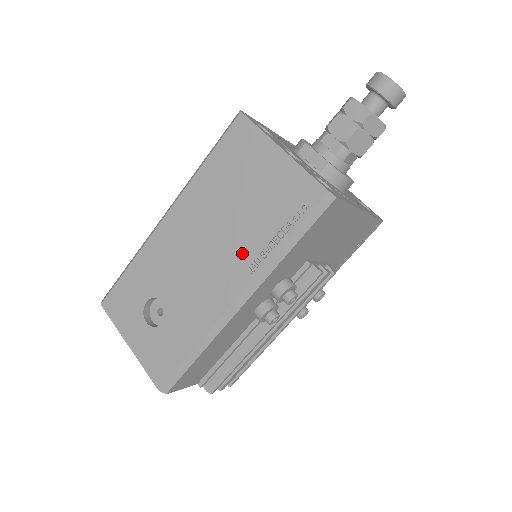
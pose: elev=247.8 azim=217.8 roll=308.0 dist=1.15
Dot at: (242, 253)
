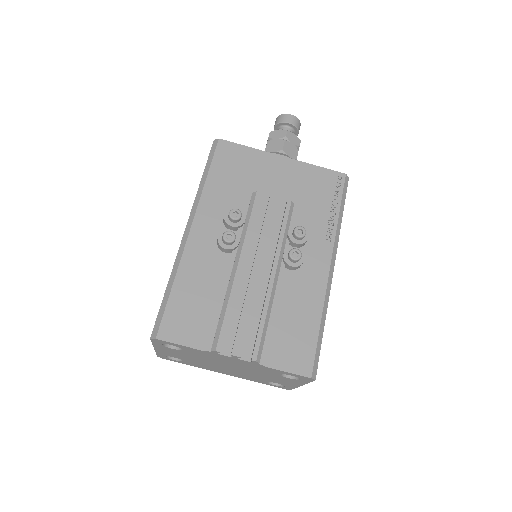
Dot at: occluded
